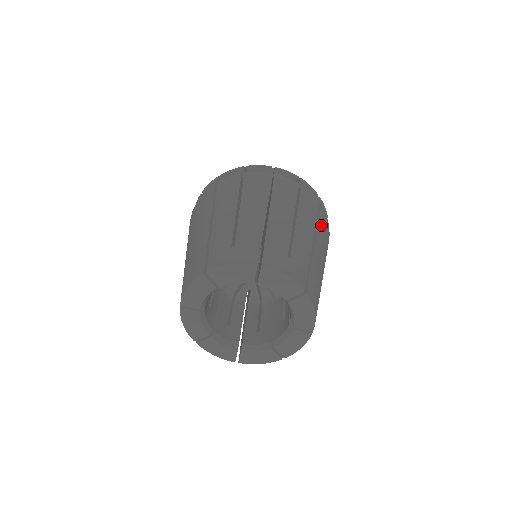
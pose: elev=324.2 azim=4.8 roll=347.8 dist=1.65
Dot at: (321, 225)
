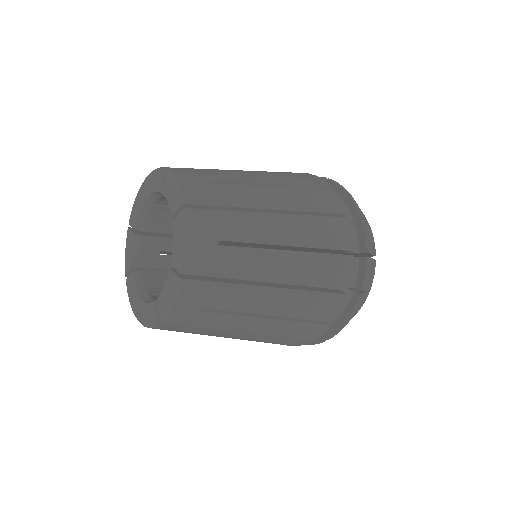
Dot at: (293, 176)
